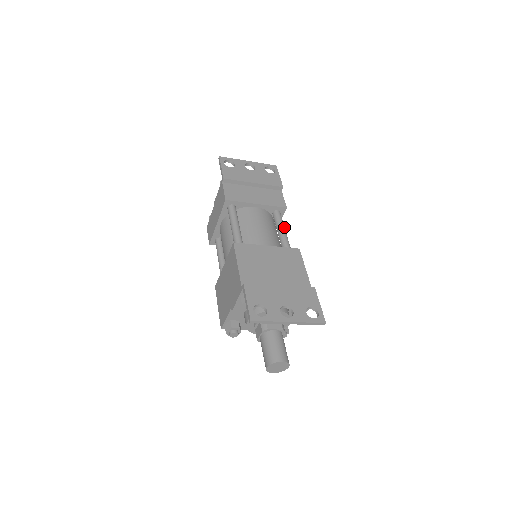
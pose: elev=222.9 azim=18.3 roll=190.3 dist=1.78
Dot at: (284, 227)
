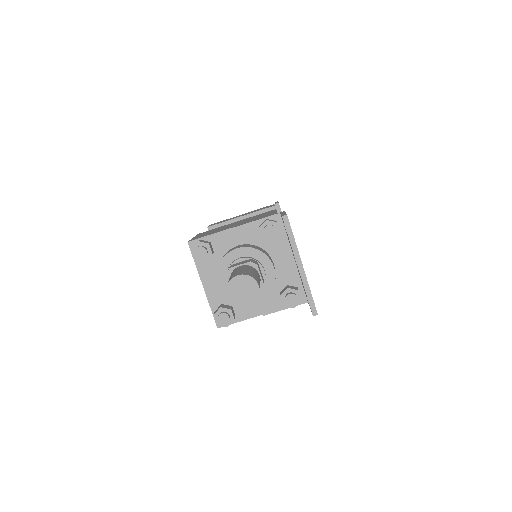
Dot at: occluded
